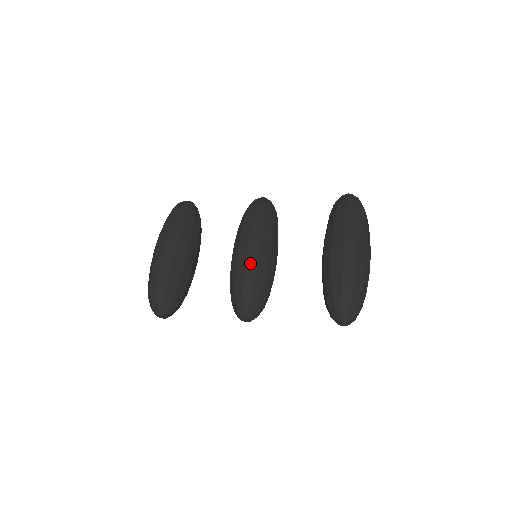
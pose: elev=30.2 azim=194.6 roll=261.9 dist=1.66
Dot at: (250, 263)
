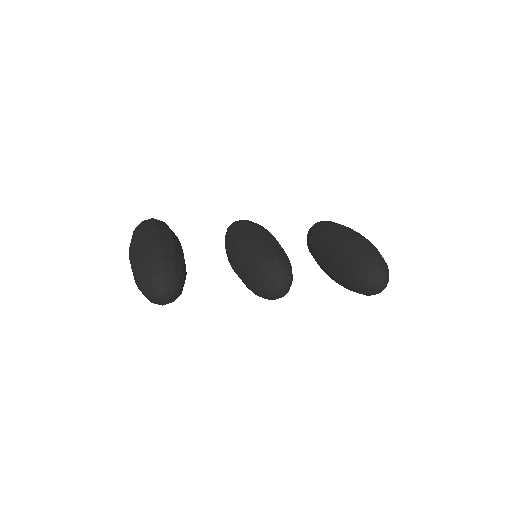
Dot at: (270, 238)
